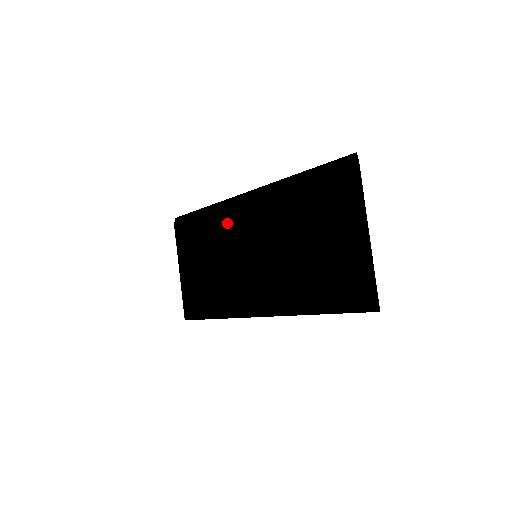
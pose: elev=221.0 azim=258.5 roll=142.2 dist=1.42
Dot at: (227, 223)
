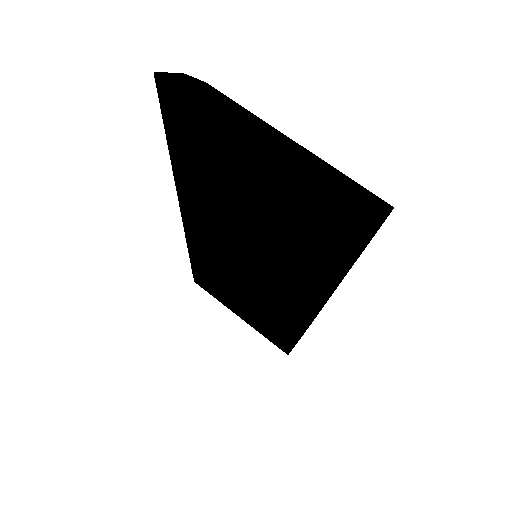
Dot at: (203, 253)
